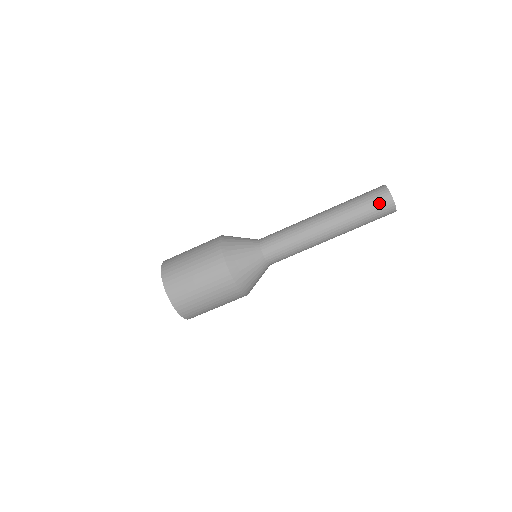
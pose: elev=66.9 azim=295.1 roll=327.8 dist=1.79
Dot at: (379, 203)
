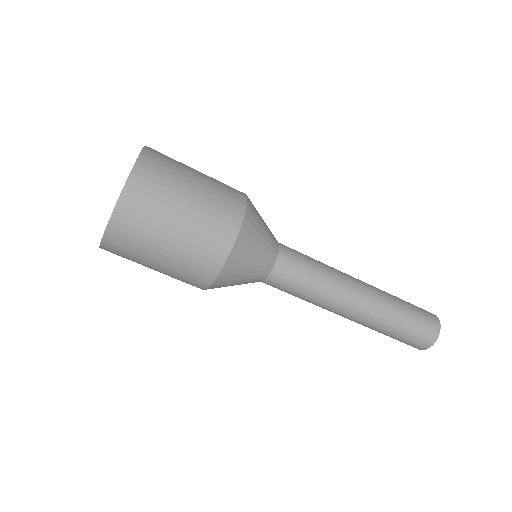
Dot at: (410, 344)
